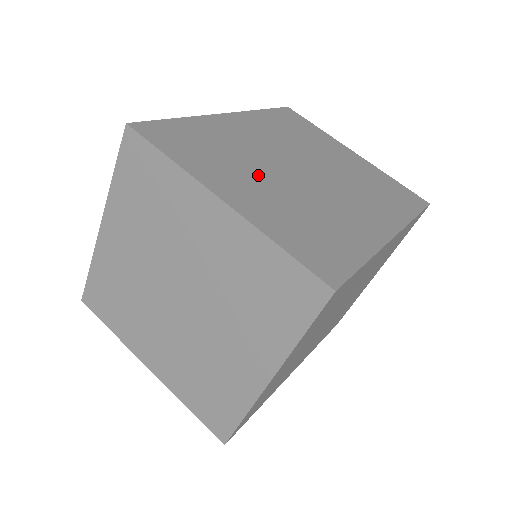
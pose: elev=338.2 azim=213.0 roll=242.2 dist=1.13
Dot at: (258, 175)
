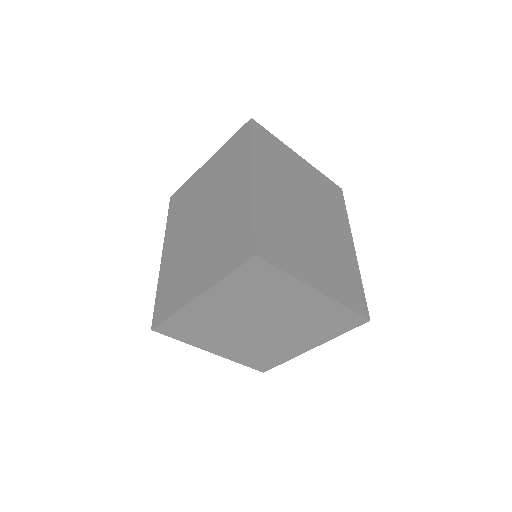
Dot at: (307, 247)
